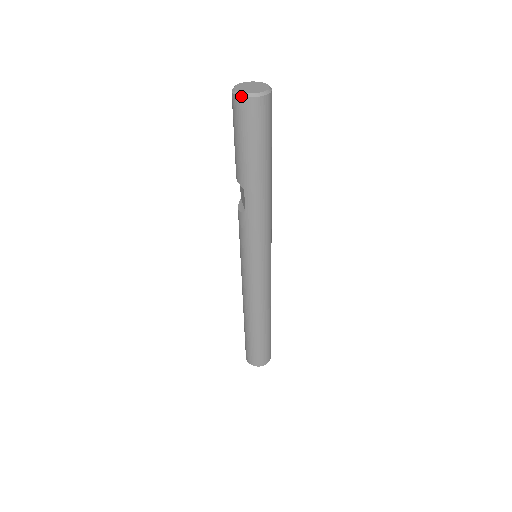
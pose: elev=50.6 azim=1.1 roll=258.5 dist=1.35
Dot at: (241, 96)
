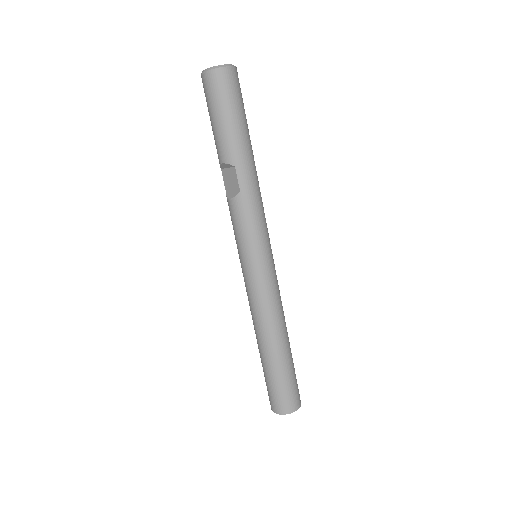
Dot at: (216, 68)
